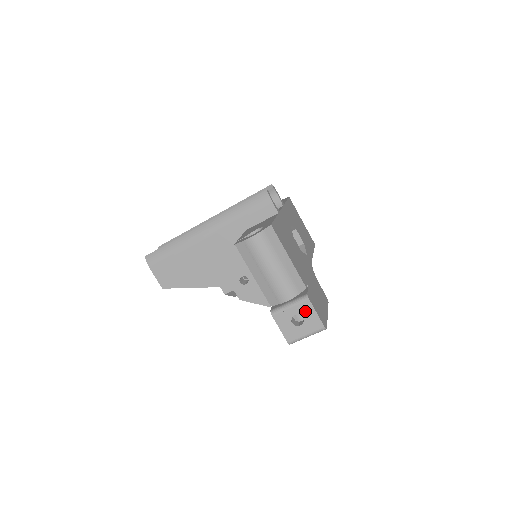
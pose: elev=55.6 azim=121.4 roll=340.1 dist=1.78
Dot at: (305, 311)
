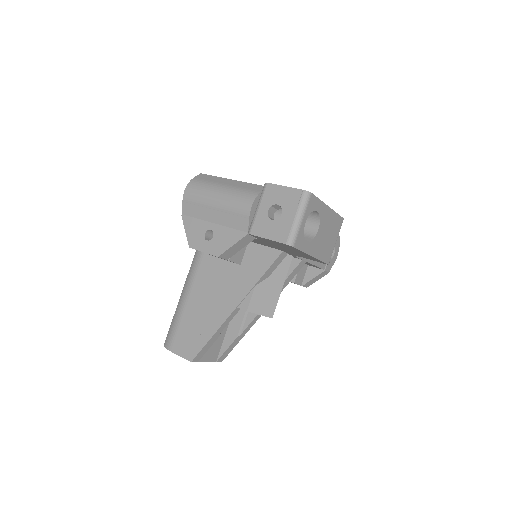
Dot at: (273, 196)
